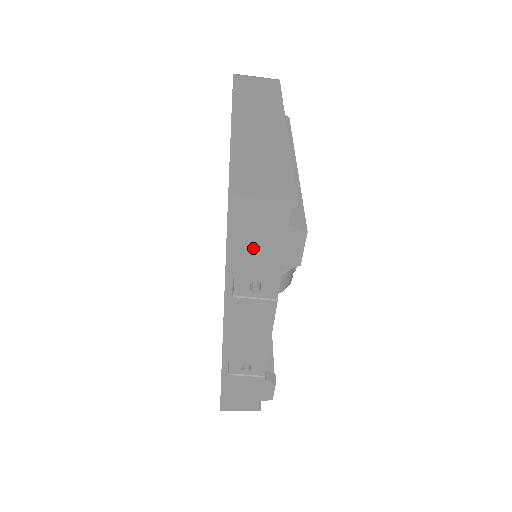
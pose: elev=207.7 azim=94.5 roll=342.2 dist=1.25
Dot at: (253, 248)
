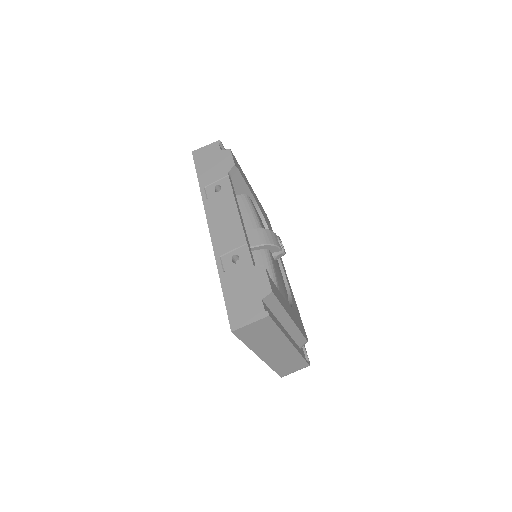
Dot at: (209, 168)
